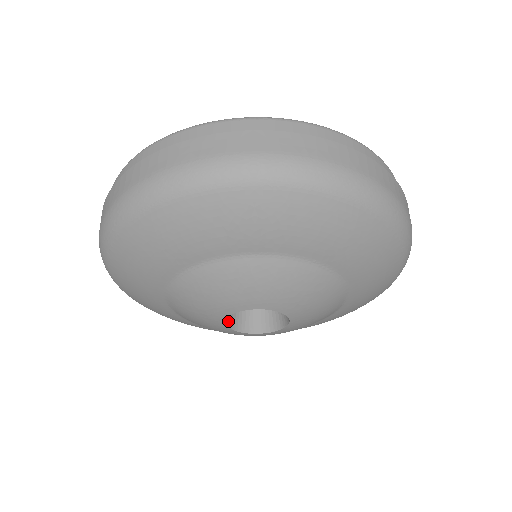
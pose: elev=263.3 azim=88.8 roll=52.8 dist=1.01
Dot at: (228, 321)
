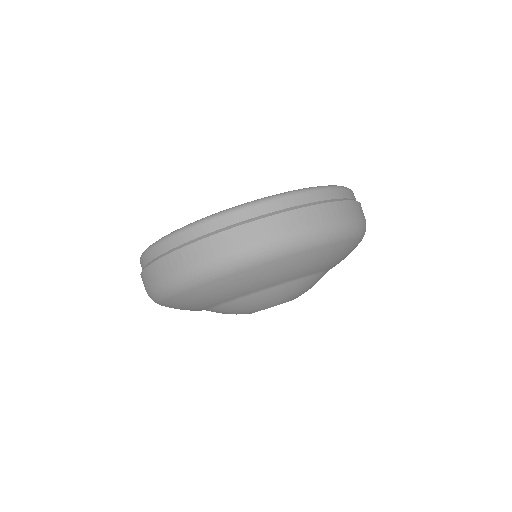
Dot at: occluded
